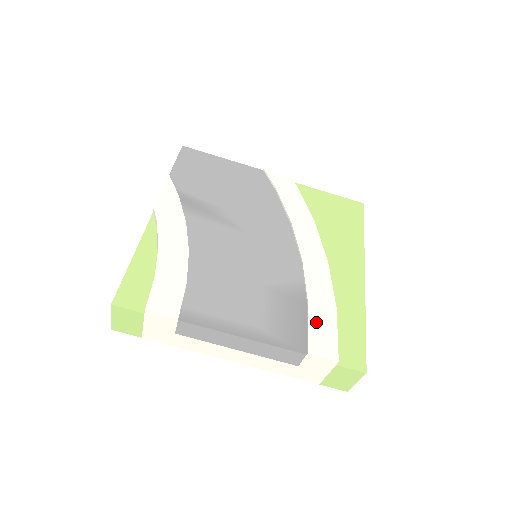
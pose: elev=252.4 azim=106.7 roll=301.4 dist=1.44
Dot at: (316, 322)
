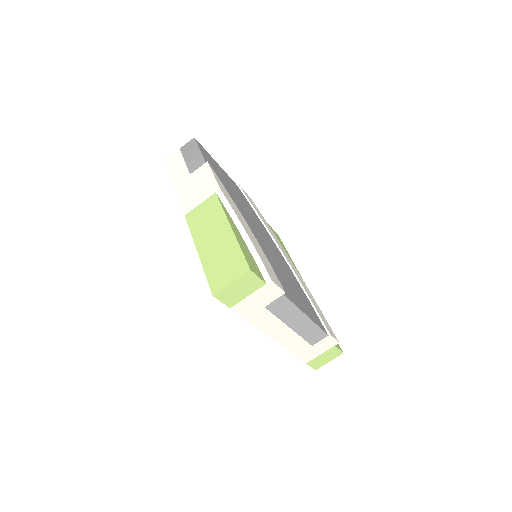
Dot at: (320, 314)
